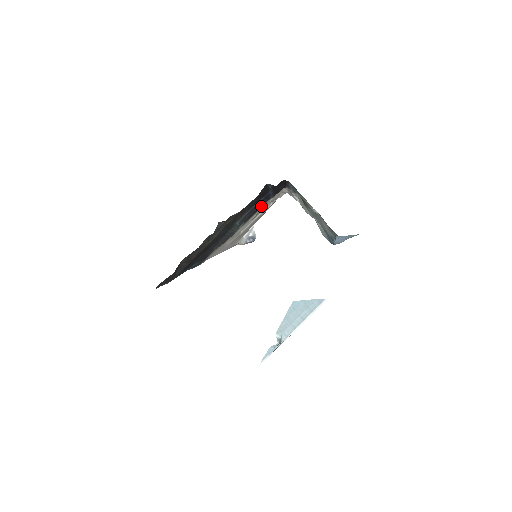
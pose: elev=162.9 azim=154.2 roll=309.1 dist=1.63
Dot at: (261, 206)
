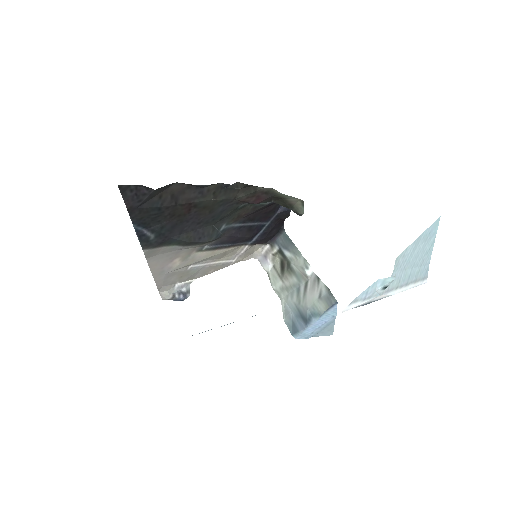
Dot at: (244, 237)
